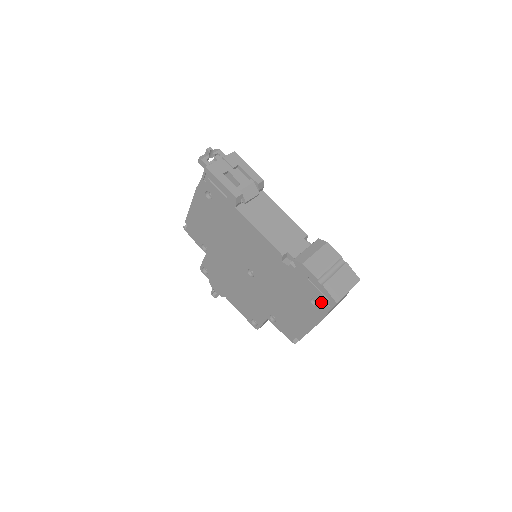
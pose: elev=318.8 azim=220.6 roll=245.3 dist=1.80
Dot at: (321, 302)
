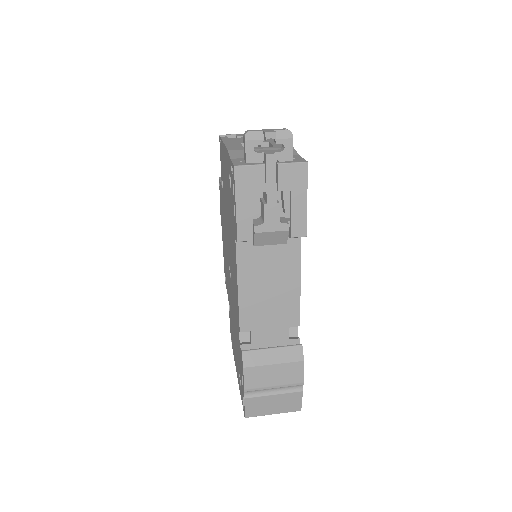
Dot at: (241, 391)
